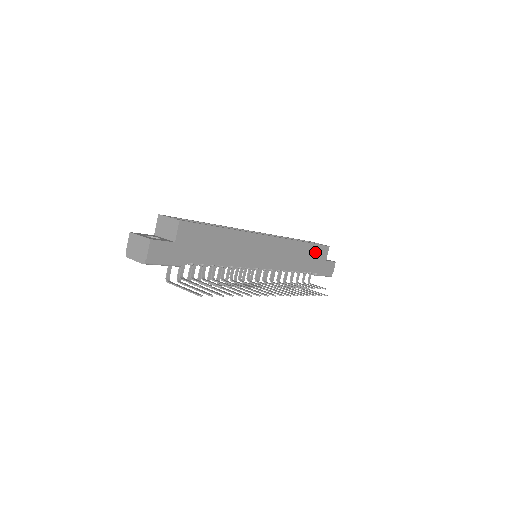
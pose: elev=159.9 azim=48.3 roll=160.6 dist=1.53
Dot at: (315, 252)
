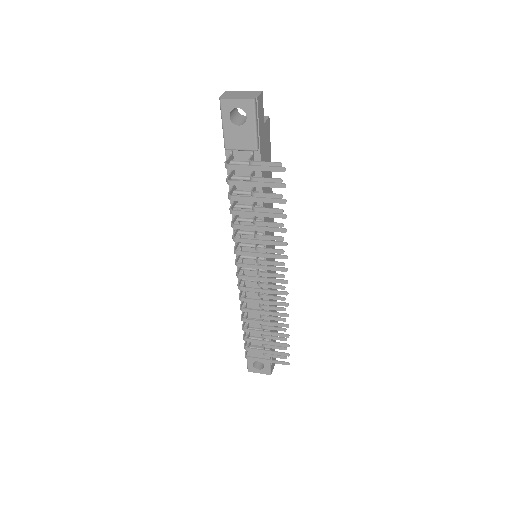
Dot at: occluded
